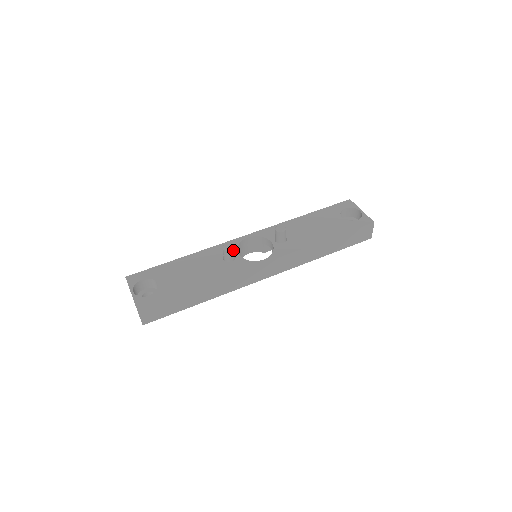
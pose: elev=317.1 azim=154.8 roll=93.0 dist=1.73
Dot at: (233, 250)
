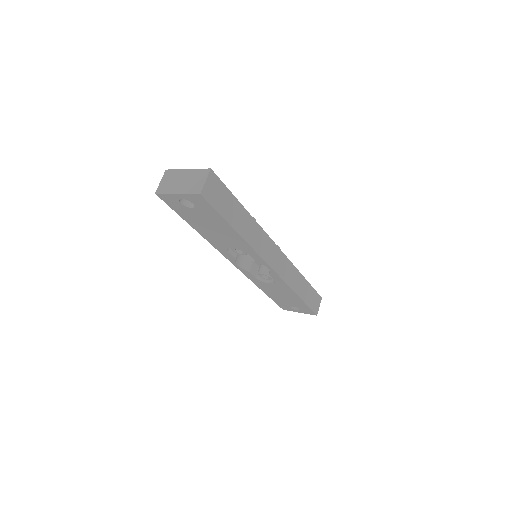
Dot at: occluded
